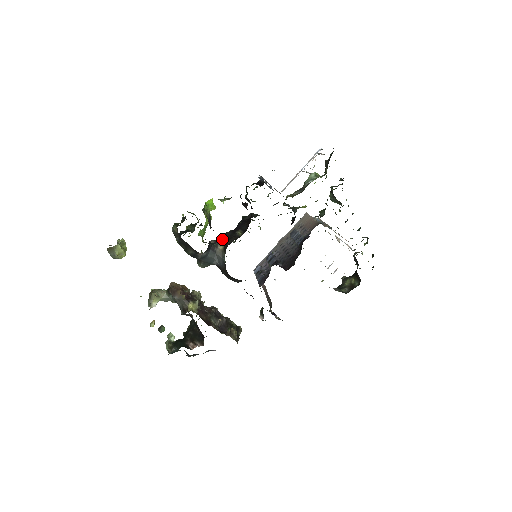
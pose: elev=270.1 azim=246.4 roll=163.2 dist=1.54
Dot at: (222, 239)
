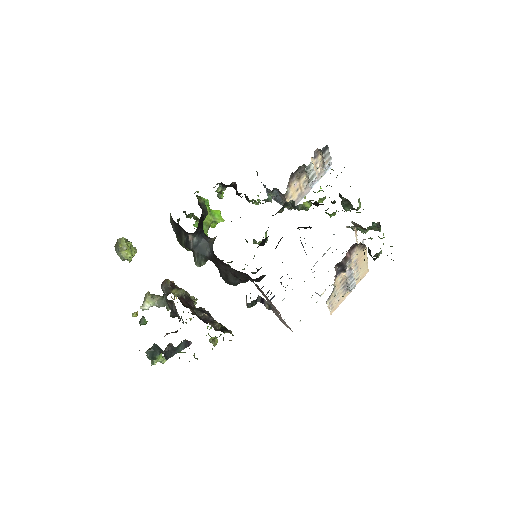
Dot at: occluded
